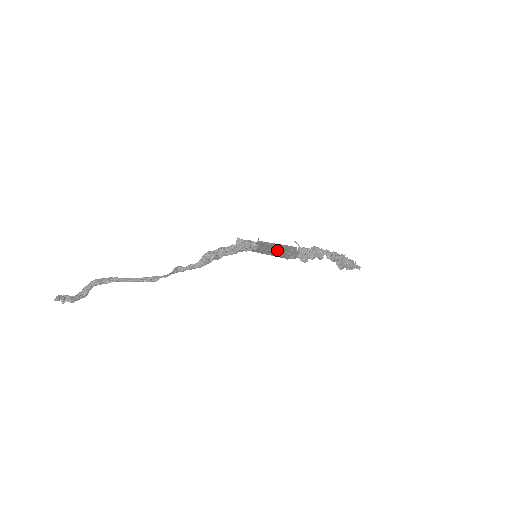
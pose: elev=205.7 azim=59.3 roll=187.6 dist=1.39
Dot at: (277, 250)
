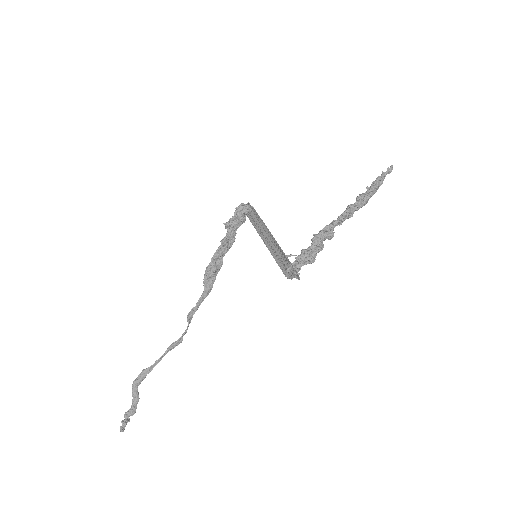
Dot at: occluded
